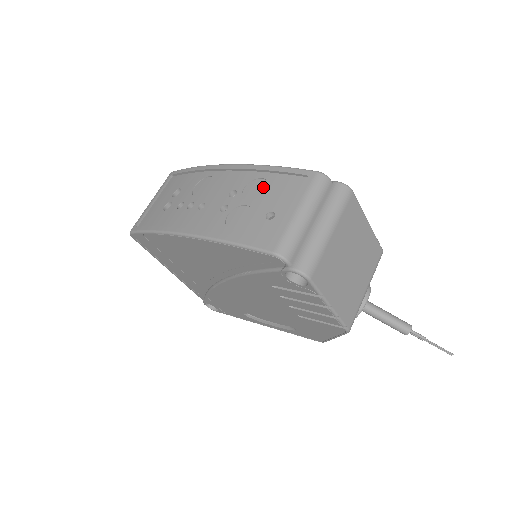
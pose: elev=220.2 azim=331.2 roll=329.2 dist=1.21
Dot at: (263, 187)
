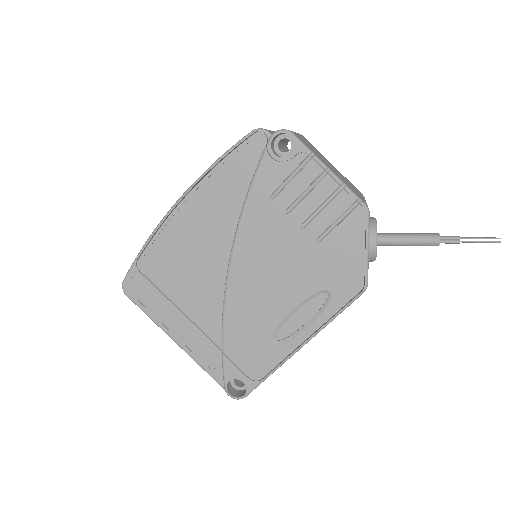
Dot at: occluded
